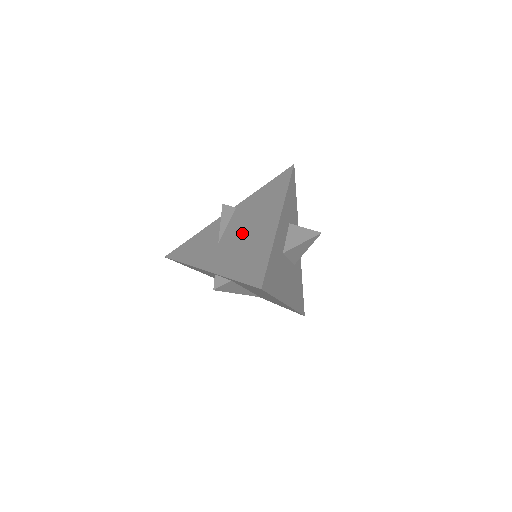
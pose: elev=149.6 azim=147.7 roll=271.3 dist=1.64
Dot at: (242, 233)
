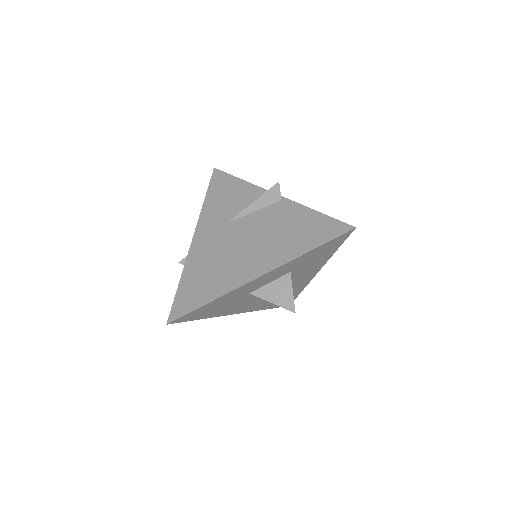
Dot at: (239, 243)
